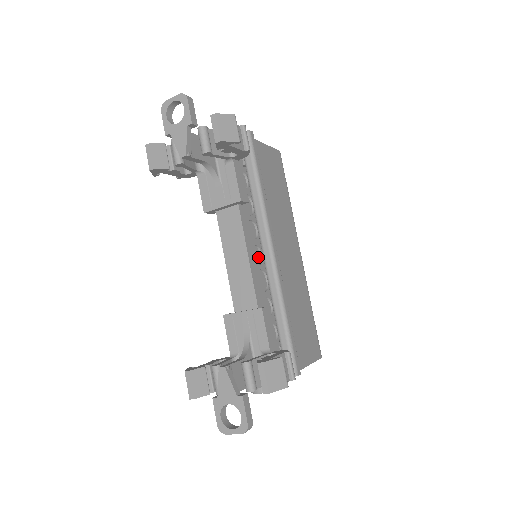
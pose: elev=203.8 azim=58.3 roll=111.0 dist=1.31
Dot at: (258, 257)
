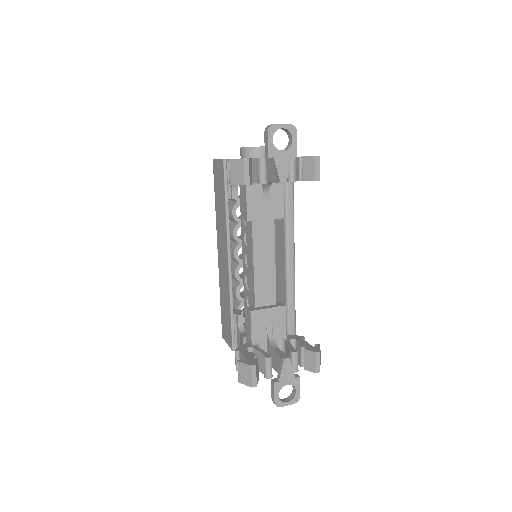
Dot at: occluded
